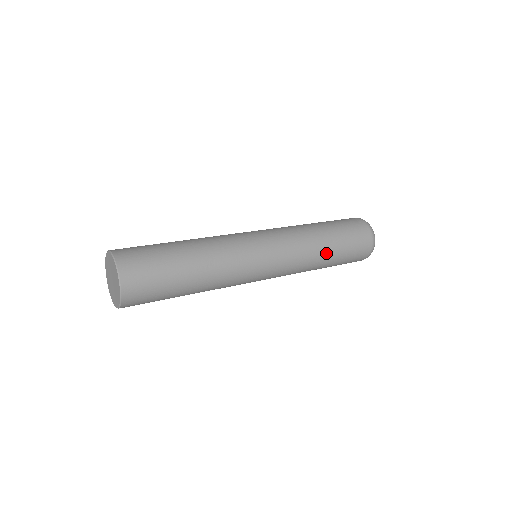
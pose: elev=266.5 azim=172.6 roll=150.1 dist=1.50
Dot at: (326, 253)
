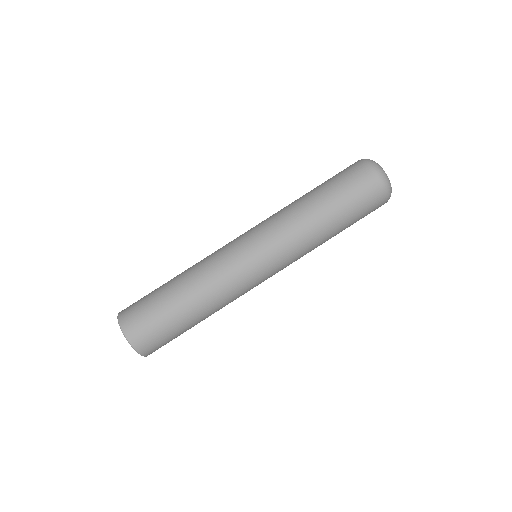
Dot at: (322, 219)
